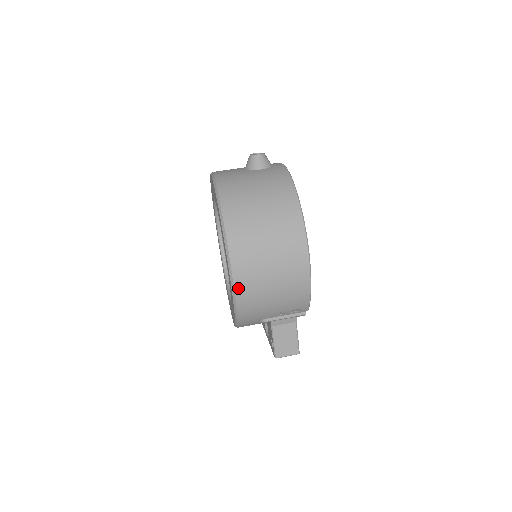
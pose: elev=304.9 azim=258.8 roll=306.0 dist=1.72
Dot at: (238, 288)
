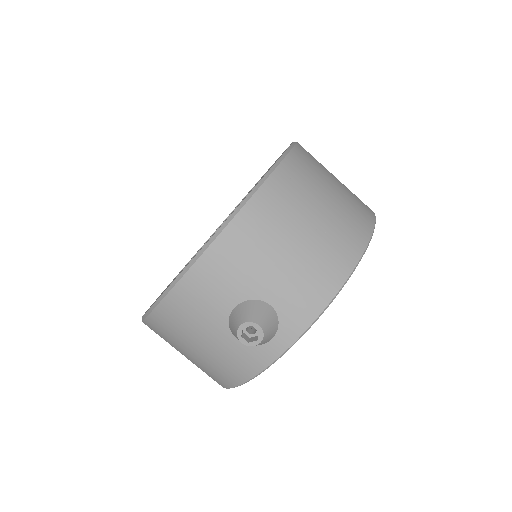
Dot at: occluded
